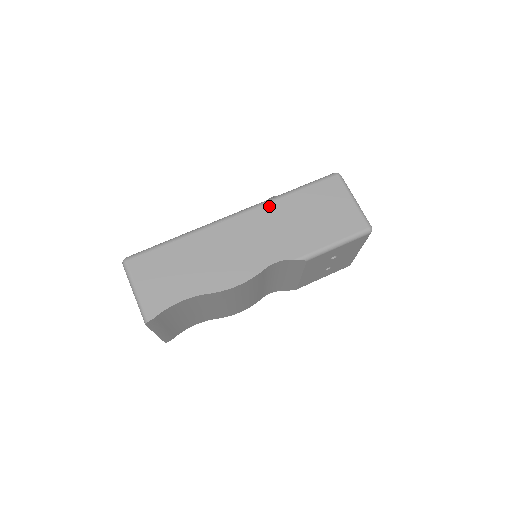
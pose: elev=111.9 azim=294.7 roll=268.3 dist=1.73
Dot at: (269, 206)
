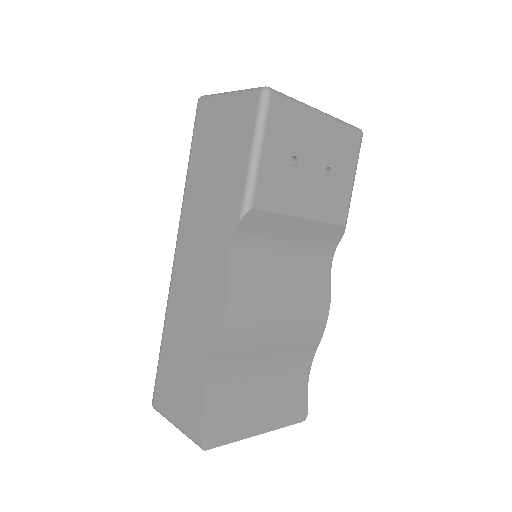
Dot at: (184, 211)
